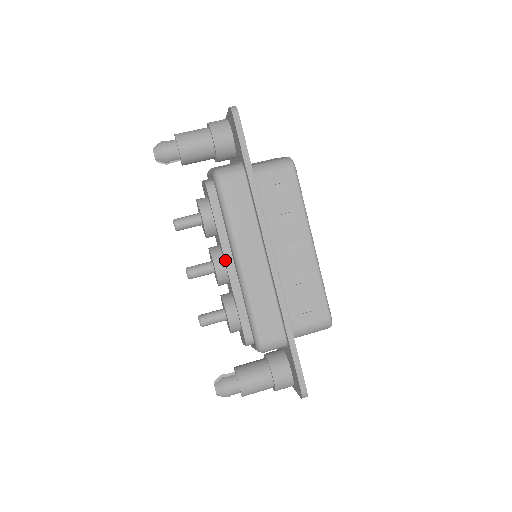
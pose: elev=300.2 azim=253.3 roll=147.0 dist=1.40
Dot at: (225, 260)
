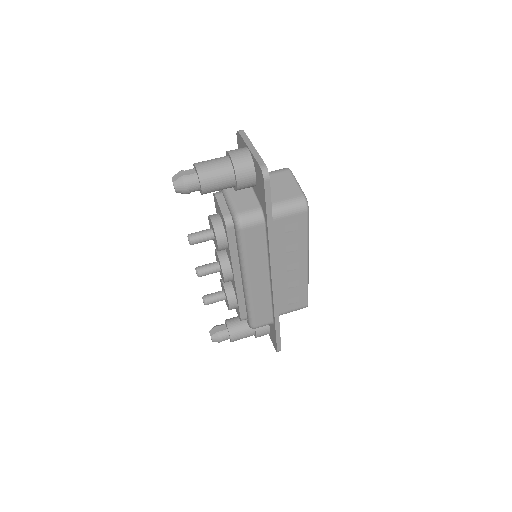
Dot at: (234, 275)
